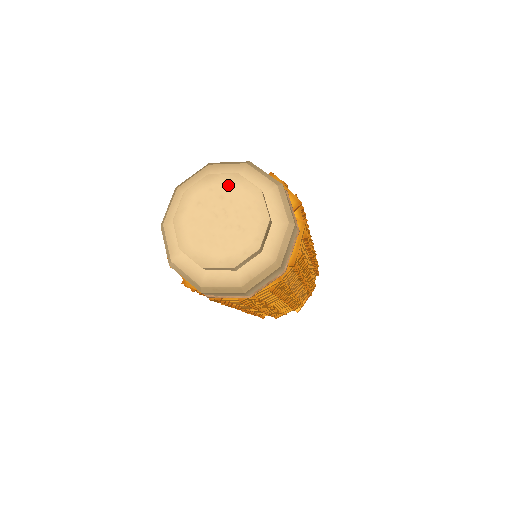
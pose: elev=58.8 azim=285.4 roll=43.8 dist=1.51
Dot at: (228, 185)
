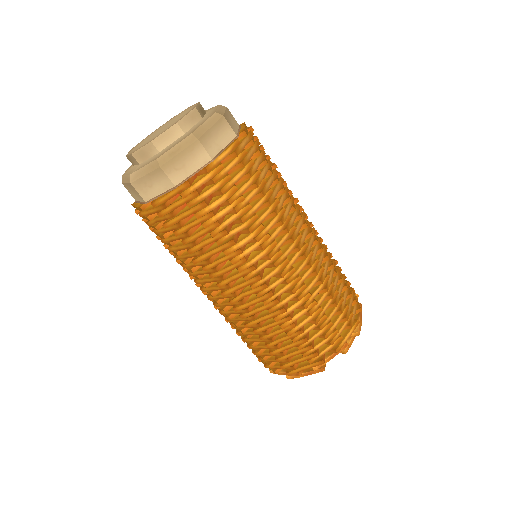
Dot at: occluded
